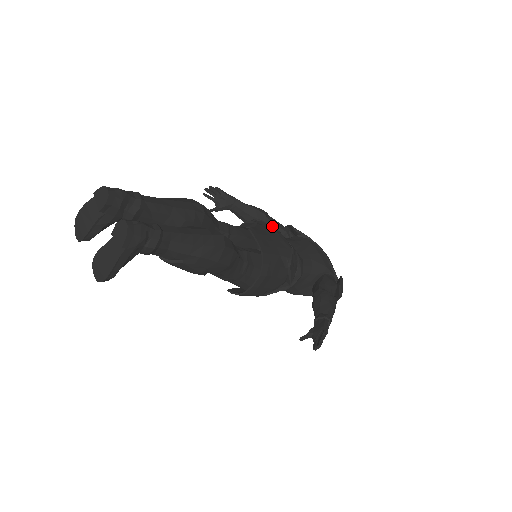
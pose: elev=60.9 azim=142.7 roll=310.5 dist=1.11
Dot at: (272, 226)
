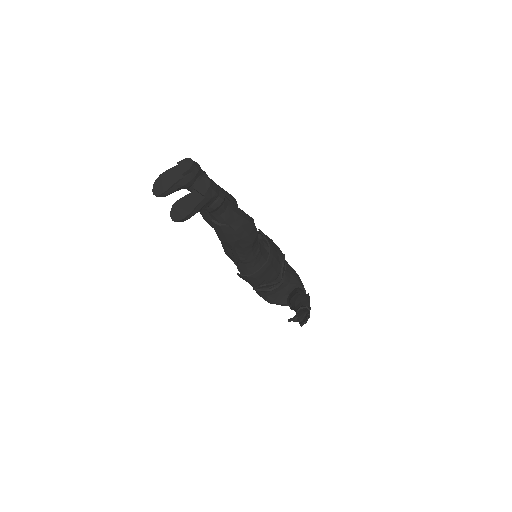
Dot at: occluded
